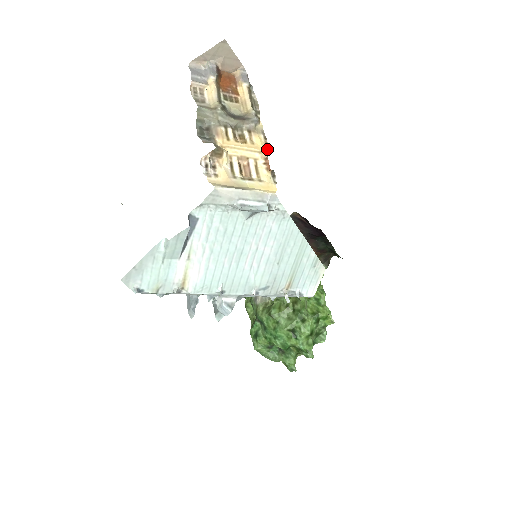
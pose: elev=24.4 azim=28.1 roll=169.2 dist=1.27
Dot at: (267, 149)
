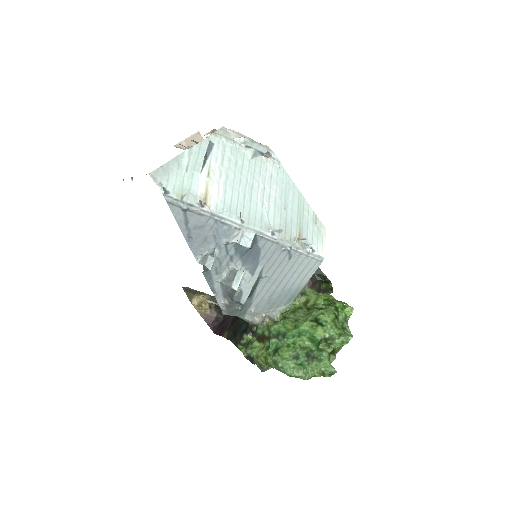
Dot at: occluded
